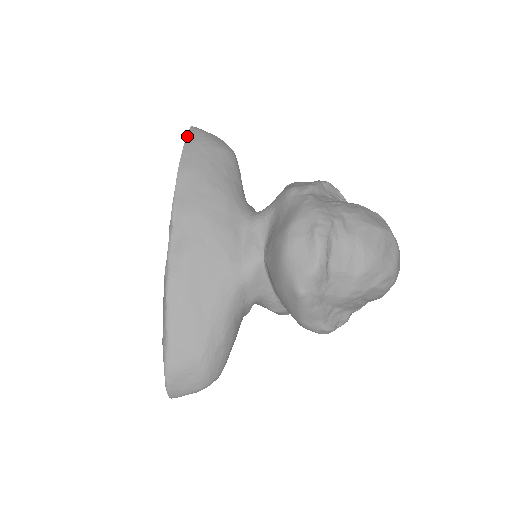
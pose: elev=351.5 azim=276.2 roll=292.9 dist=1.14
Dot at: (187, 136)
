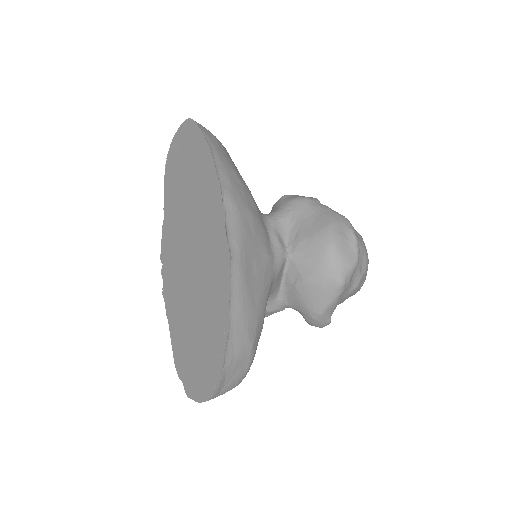
Dot at: (199, 126)
